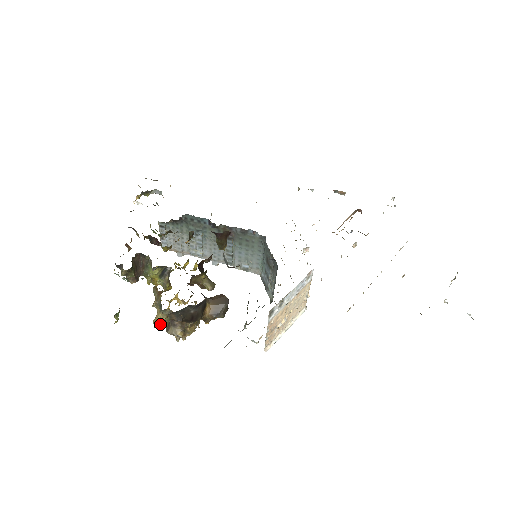
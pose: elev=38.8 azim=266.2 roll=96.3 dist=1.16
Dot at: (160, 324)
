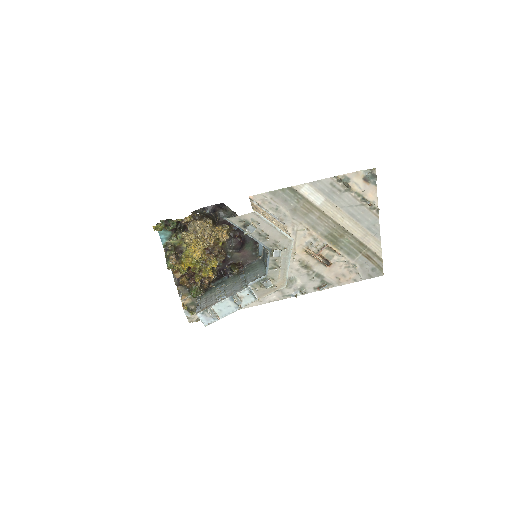
Dot at: (186, 219)
